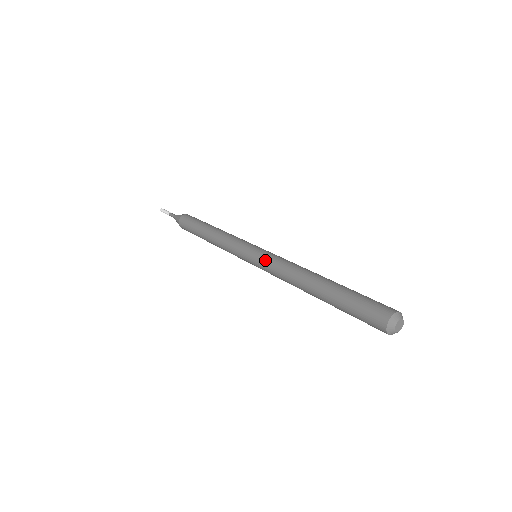
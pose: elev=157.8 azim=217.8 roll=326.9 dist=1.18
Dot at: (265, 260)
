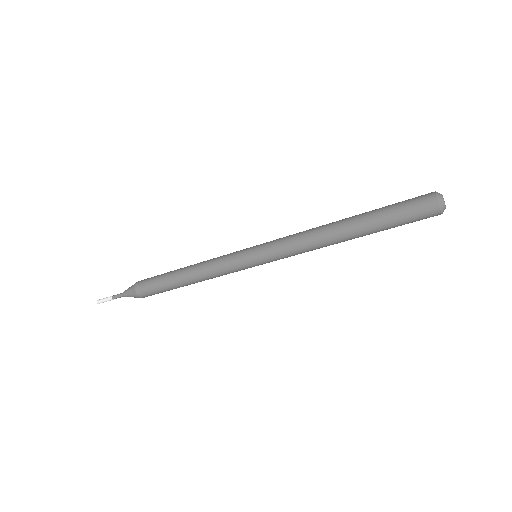
Dot at: (276, 239)
